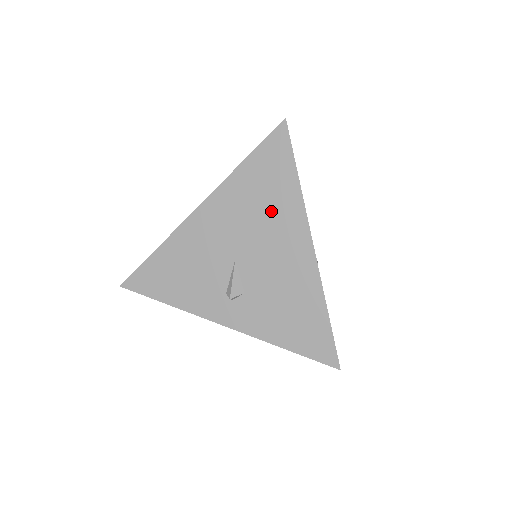
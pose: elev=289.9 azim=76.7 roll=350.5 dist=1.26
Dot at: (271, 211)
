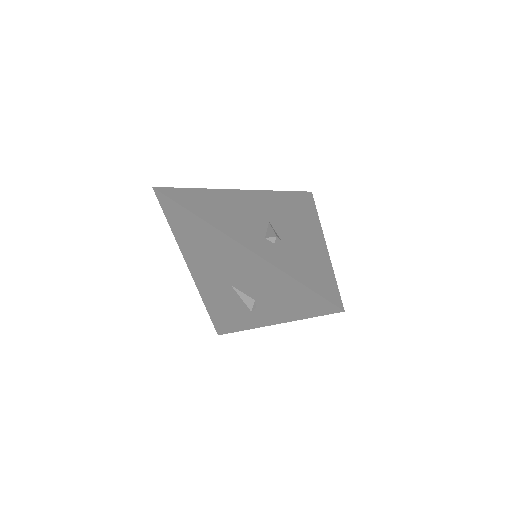
Dot at: (209, 245)
